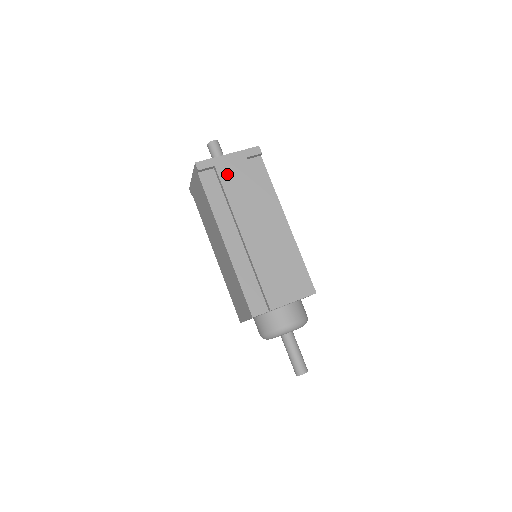
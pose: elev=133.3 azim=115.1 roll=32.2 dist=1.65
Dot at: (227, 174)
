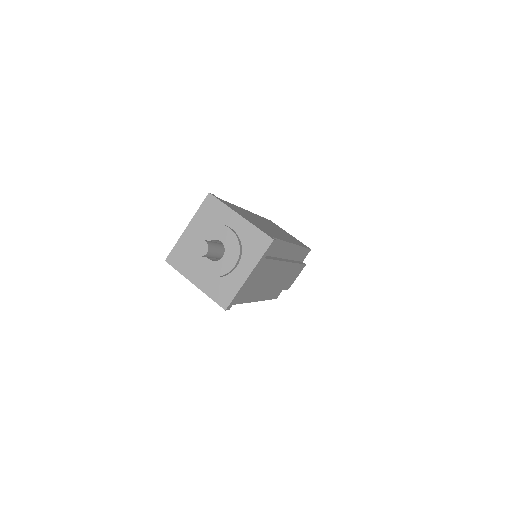
Dot at: (252, 284)
